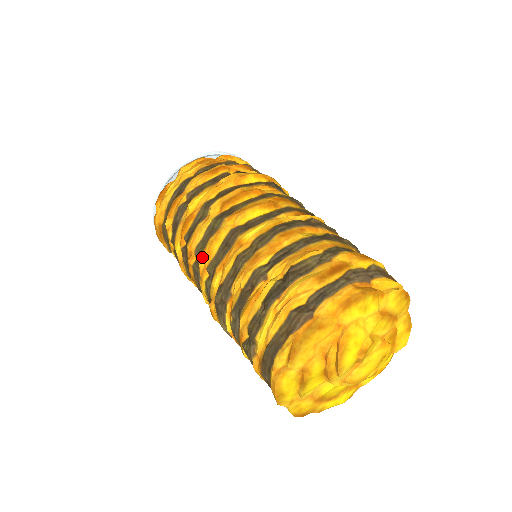
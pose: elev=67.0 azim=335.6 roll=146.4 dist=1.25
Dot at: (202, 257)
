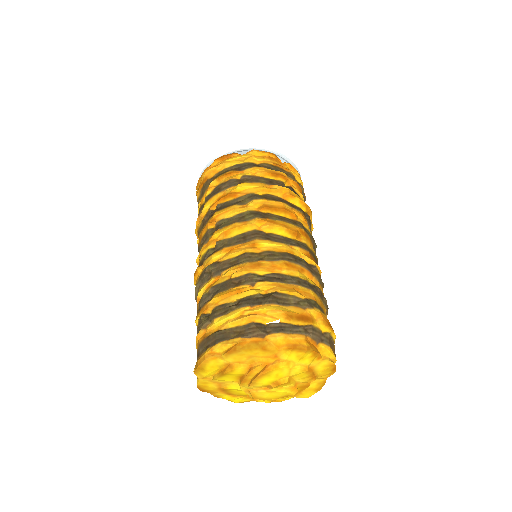
Dot at: (220, 231)
